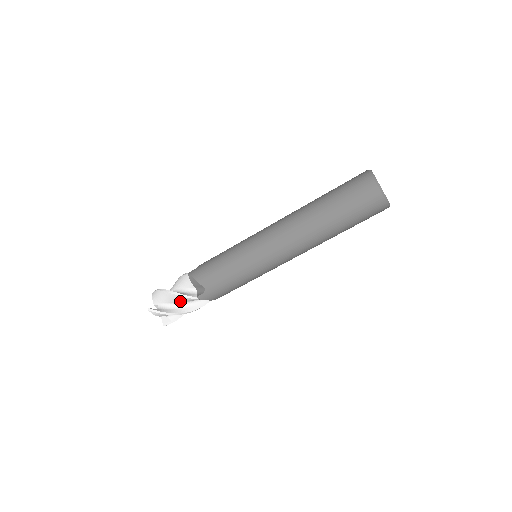
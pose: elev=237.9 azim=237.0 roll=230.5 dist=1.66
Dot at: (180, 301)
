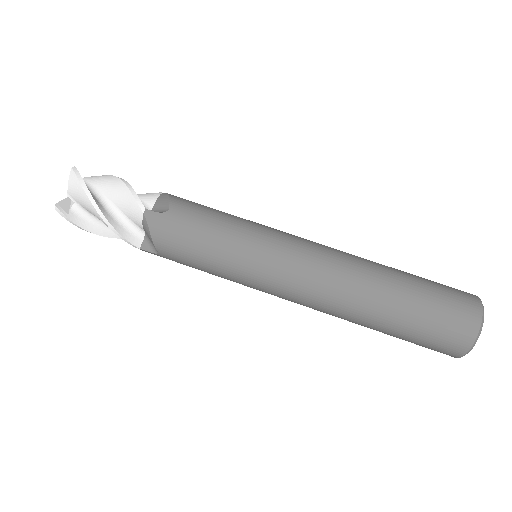
Dot at: (117, 200)
